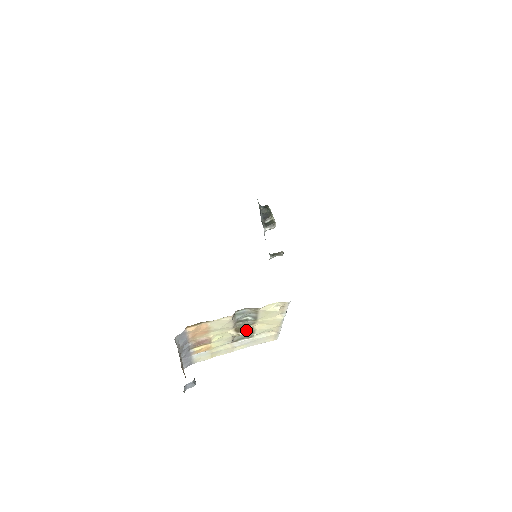
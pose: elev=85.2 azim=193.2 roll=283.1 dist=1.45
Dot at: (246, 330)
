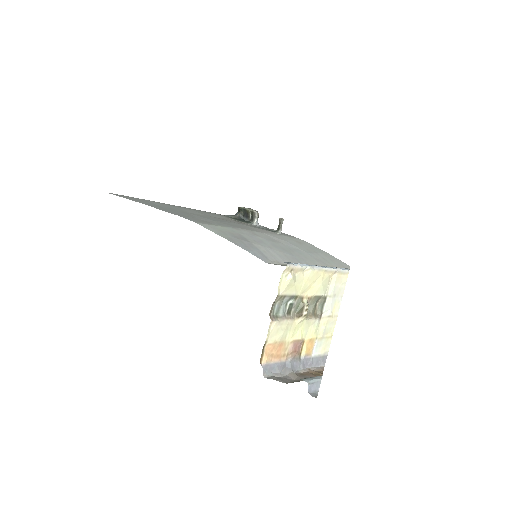
Dot at: (304, 307)
